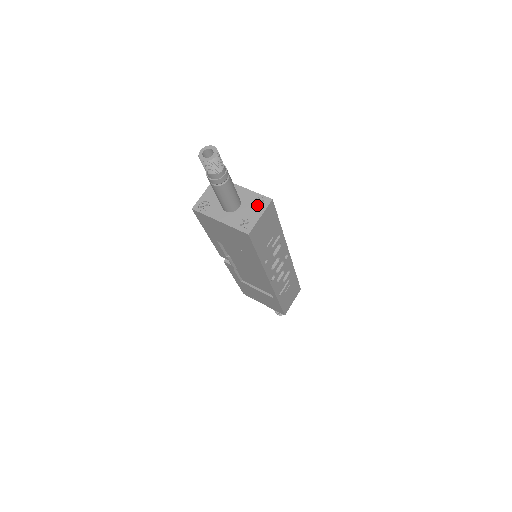
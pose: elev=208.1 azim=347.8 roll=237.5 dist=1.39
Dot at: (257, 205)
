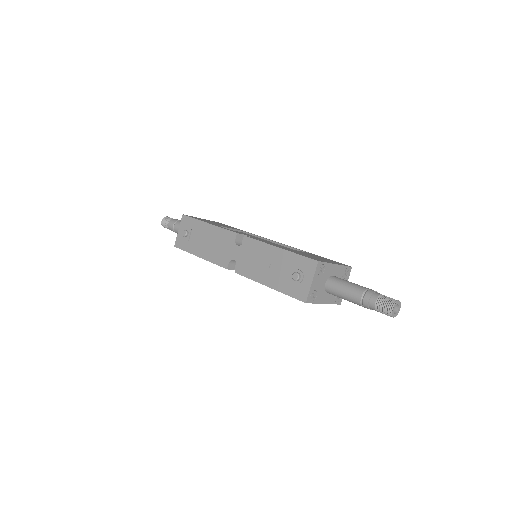
Dot at: (345, 277)
